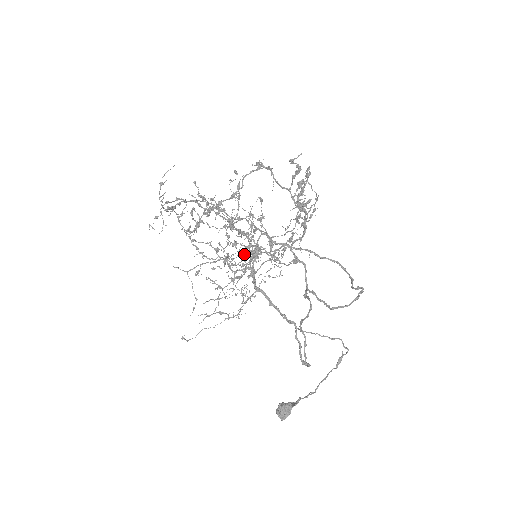
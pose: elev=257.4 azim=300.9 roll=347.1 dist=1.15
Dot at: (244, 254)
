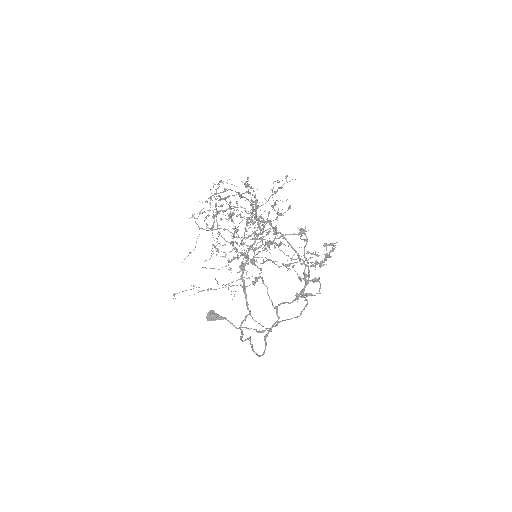
Dot at: (250, 224)
